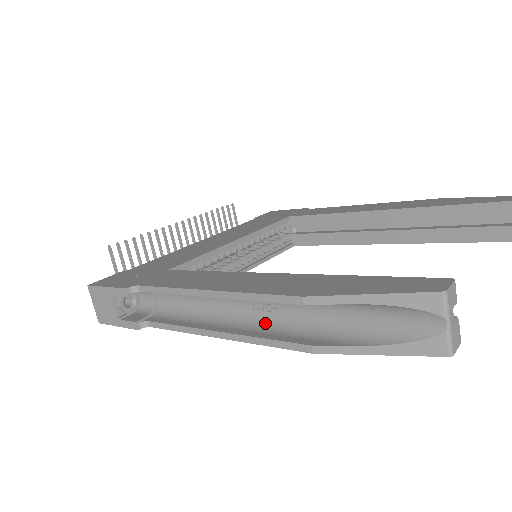
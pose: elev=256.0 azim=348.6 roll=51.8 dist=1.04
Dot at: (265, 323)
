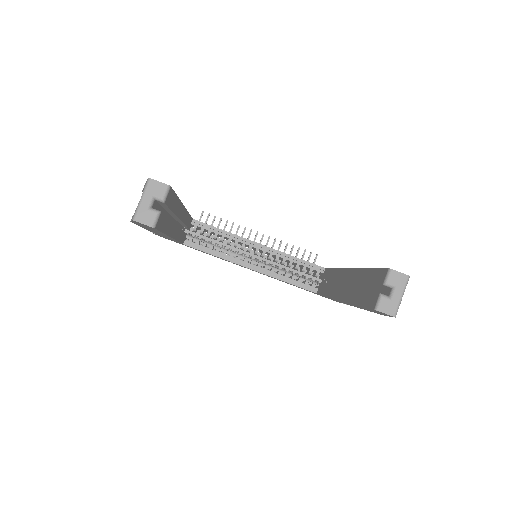
Dot at: occluded
